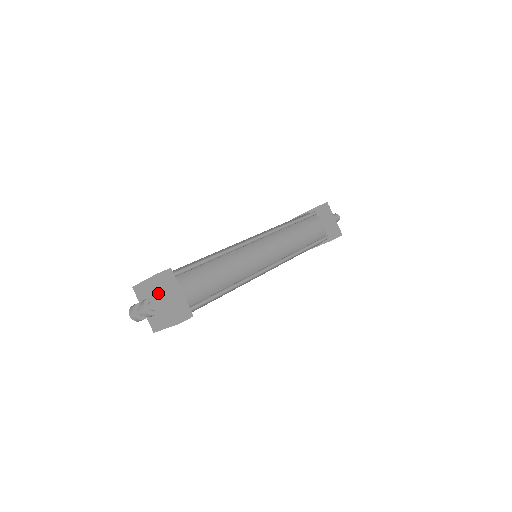
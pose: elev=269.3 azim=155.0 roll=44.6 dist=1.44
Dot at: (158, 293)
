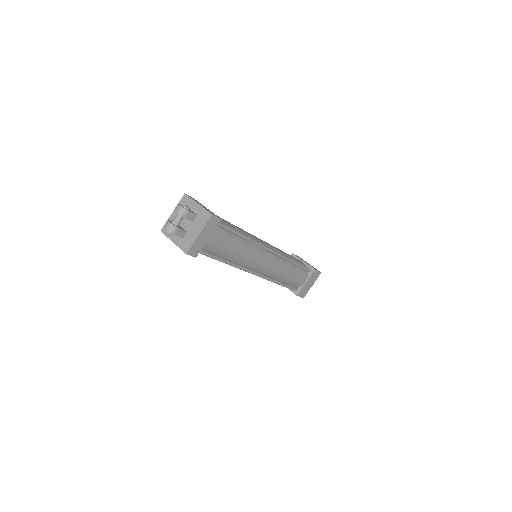
Dot at: occluded
